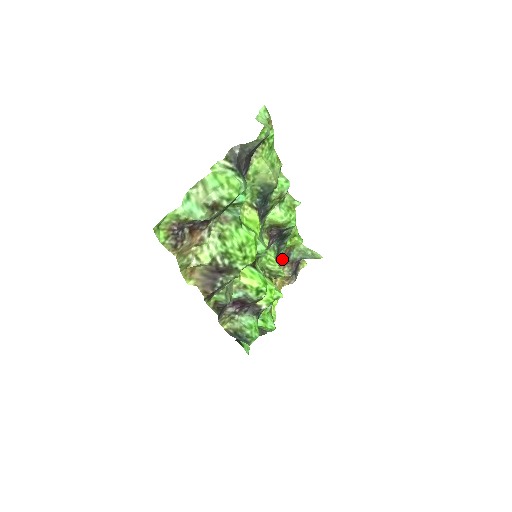
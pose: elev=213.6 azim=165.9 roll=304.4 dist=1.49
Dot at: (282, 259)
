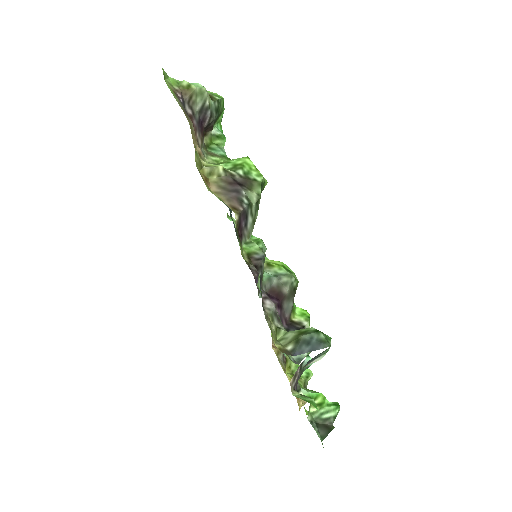
Dot at: occluded
